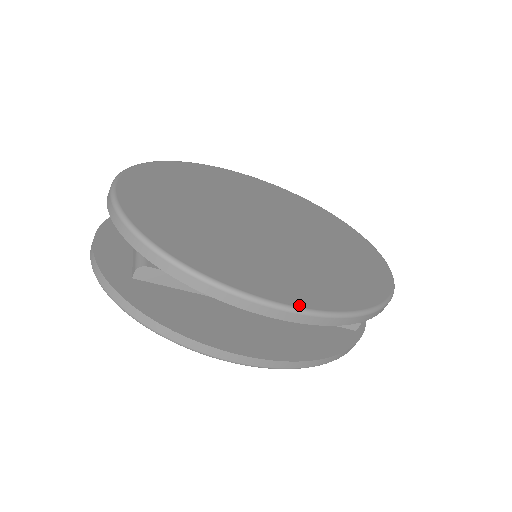
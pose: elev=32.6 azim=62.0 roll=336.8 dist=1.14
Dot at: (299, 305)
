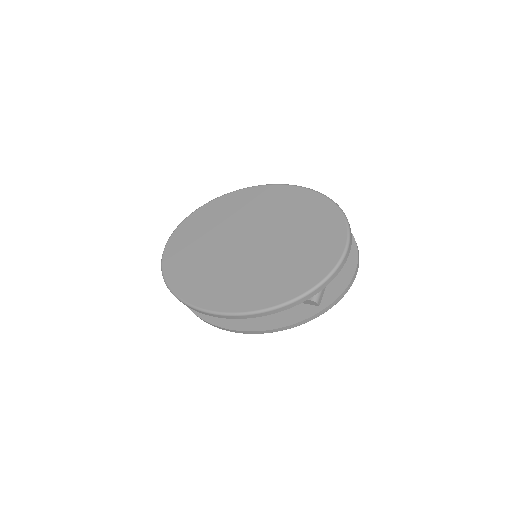
Dot at: (216, 310)
